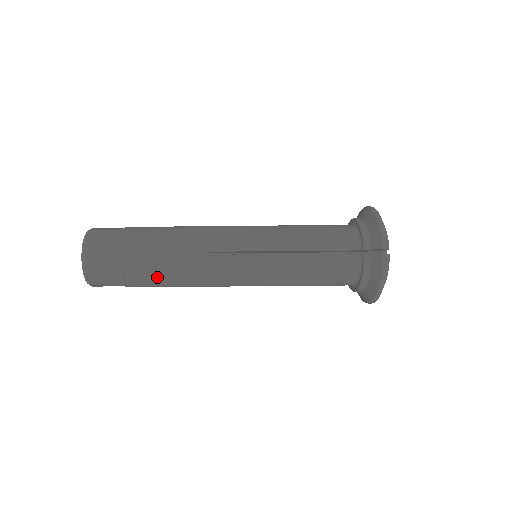
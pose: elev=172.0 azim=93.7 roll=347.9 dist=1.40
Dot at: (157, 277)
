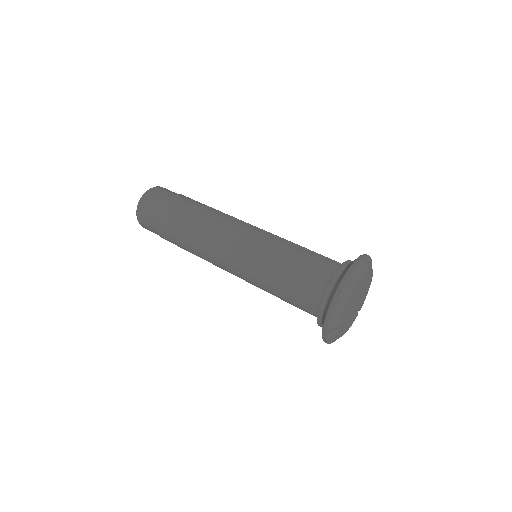
Dot at: (182, 248)
